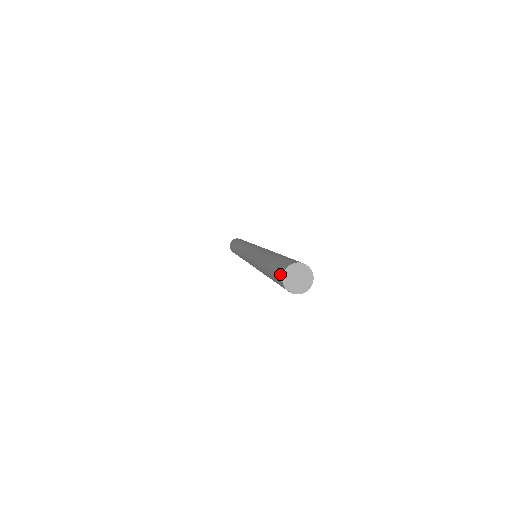
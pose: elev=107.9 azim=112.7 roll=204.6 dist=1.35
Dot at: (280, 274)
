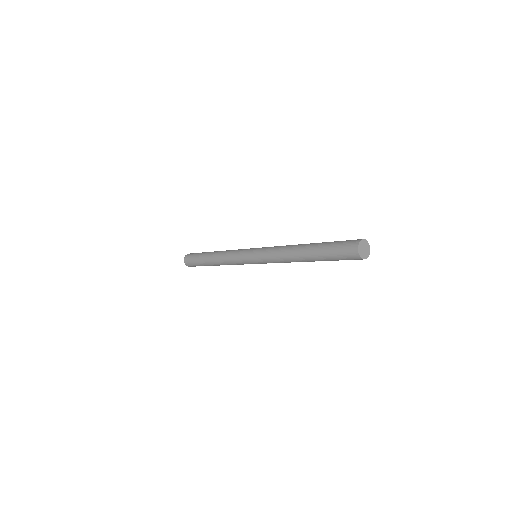
Dot at: (355, 257)
